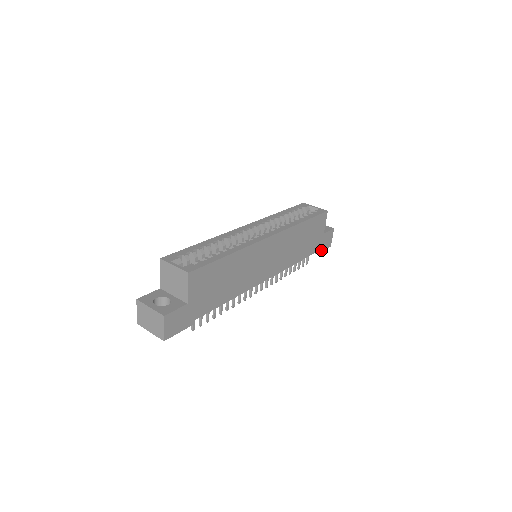
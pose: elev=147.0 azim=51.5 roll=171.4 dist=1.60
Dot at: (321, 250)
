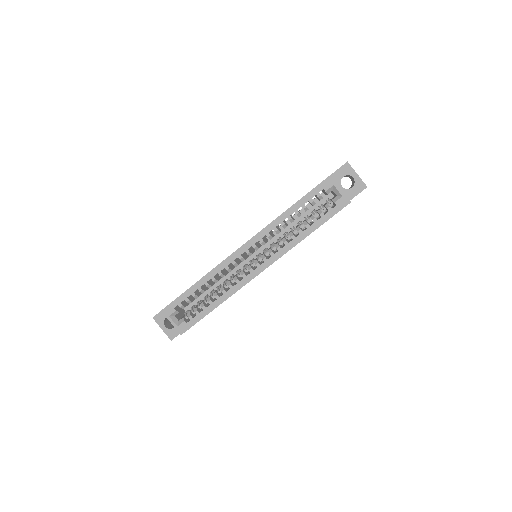
Dot at: occluded
